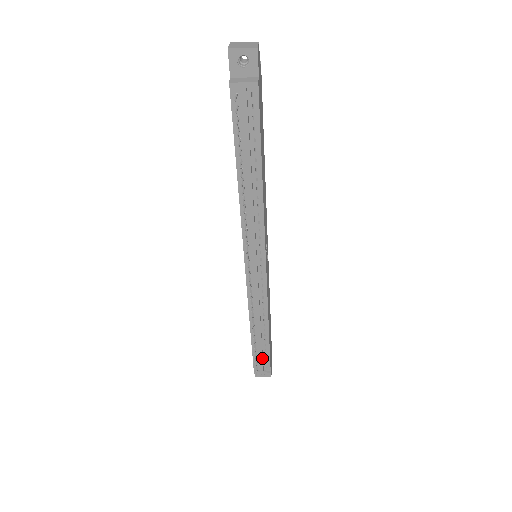
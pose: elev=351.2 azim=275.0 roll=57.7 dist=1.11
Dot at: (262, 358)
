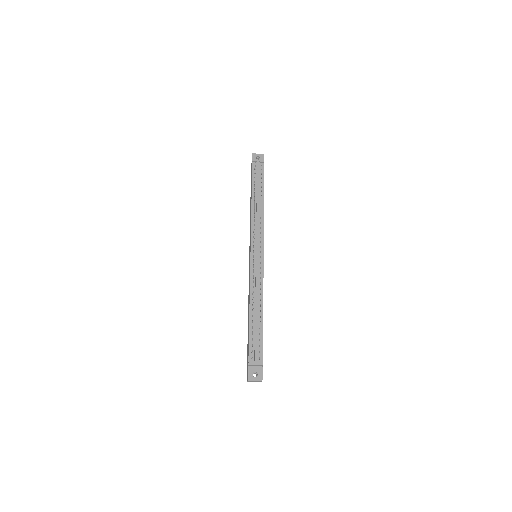
Dot at: (257, 342)
